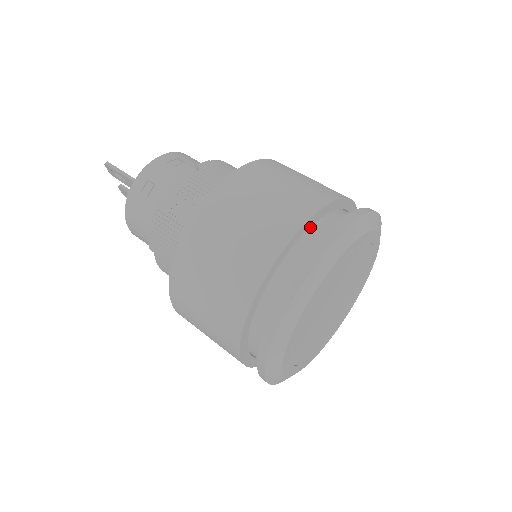
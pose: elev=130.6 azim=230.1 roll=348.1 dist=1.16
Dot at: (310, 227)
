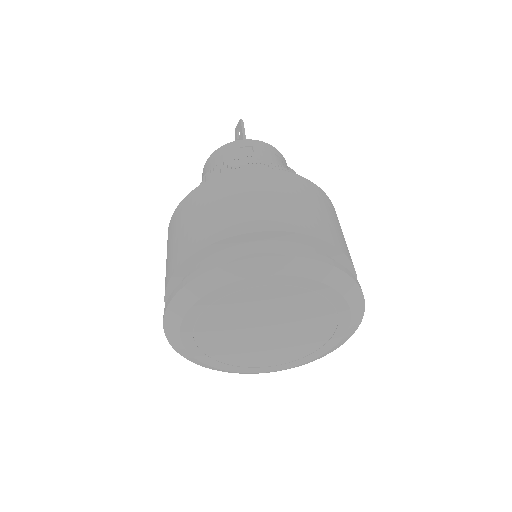
Dot at: (316, 249)
